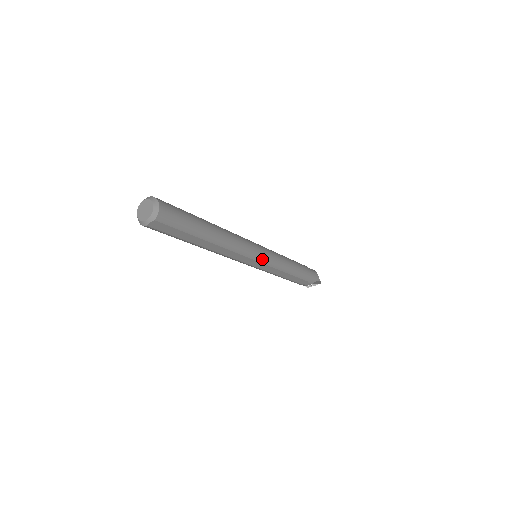
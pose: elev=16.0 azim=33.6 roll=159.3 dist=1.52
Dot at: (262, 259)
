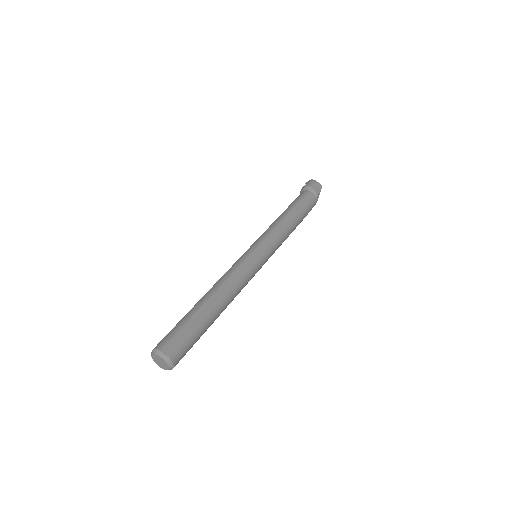
Dot at: occluded
